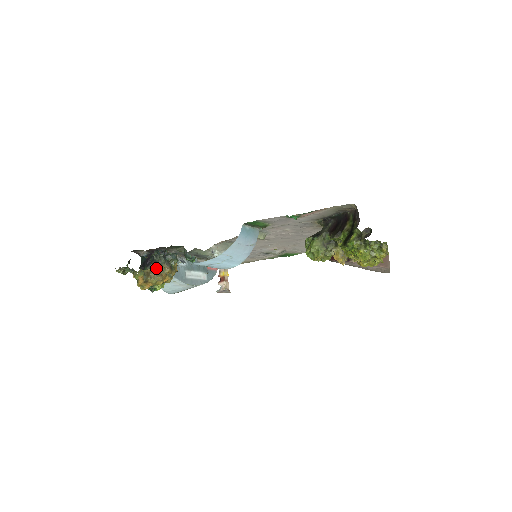
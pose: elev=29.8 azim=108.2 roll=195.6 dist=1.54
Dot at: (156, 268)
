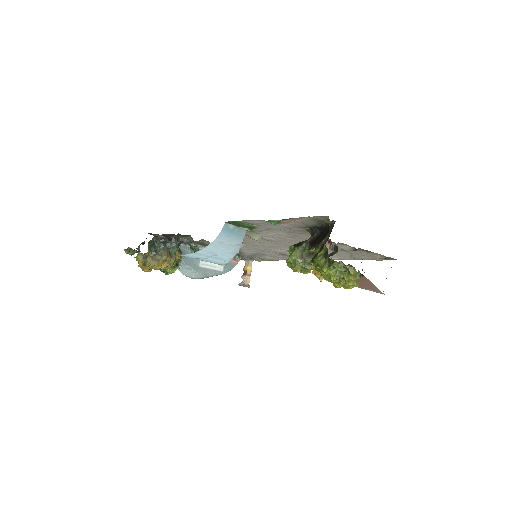
Dot at: (153, 253)
